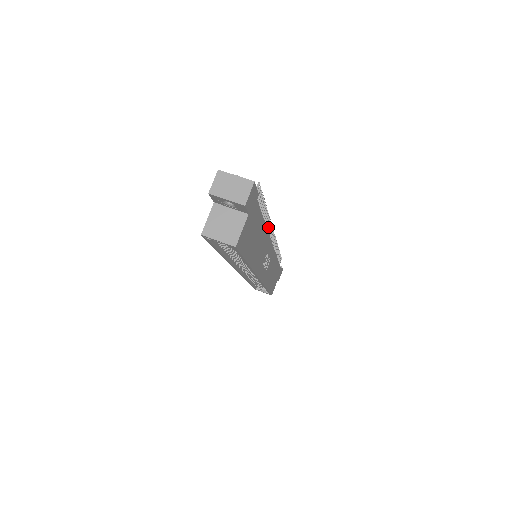
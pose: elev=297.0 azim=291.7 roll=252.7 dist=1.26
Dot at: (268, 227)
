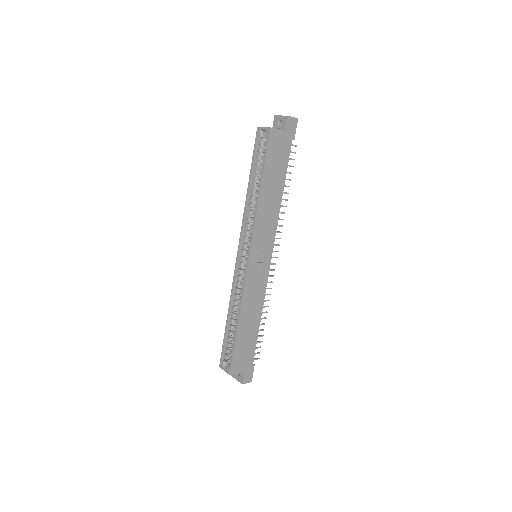
Dot at: (279, 225)
